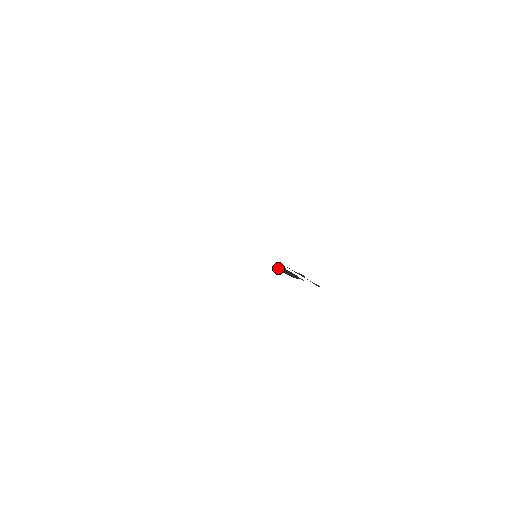
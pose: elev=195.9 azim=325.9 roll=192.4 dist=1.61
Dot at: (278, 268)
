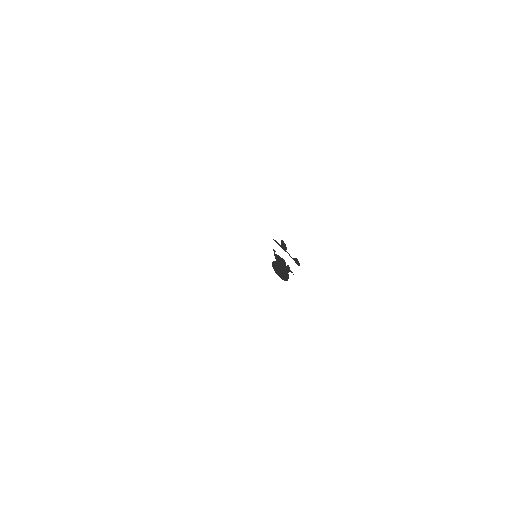
Dot at: (274, 268)
